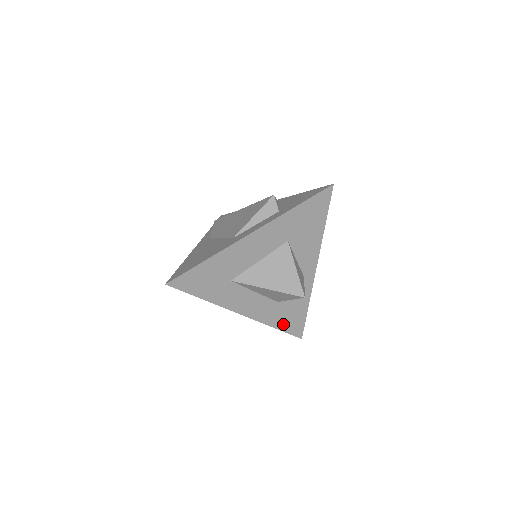
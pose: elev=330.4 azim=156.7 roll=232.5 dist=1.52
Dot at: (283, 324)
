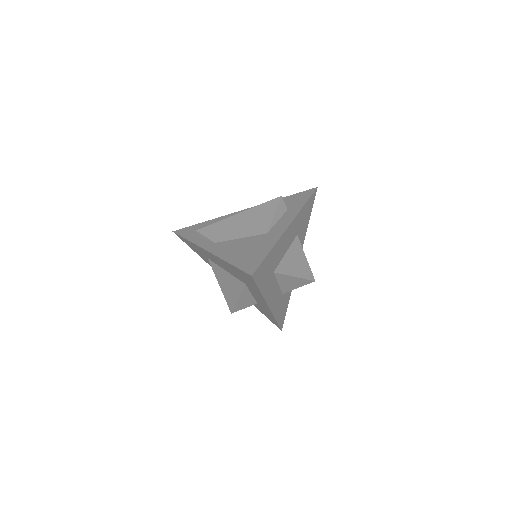
Dot at: (279, 316)
